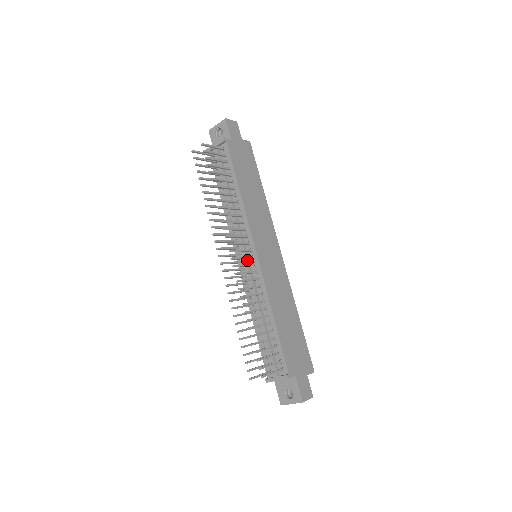
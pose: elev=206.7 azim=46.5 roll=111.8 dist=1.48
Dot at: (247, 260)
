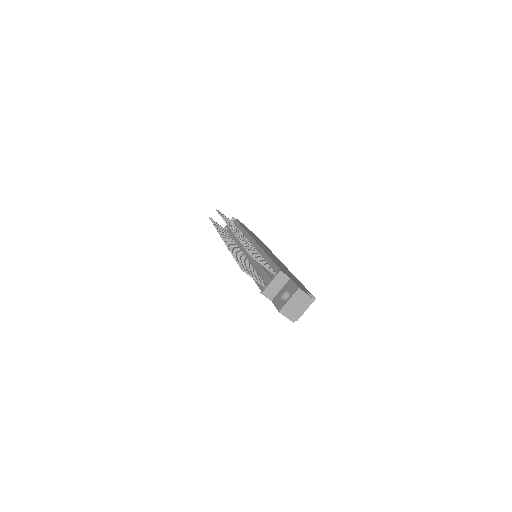
Dot at: occluded
